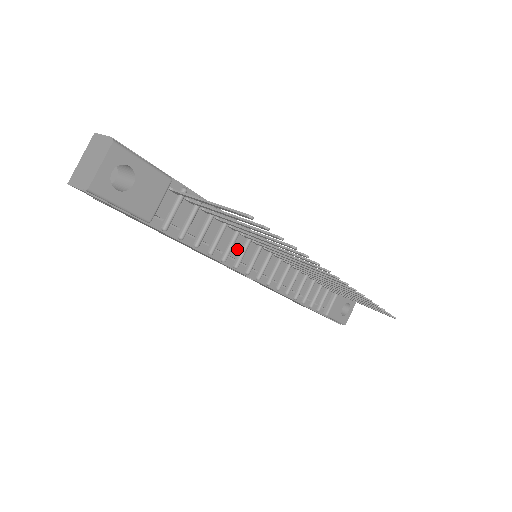
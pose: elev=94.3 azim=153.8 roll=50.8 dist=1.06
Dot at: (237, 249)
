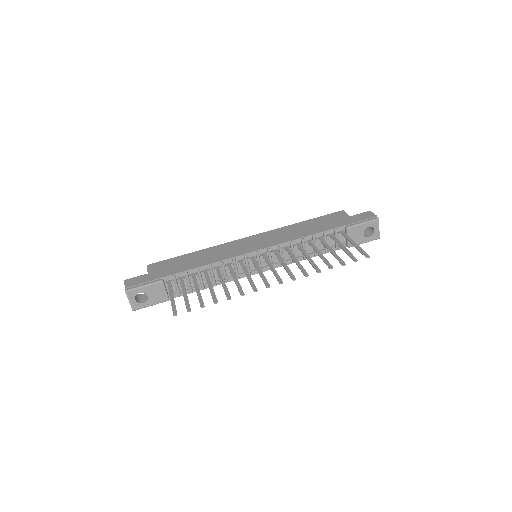
Dot at: occluded
